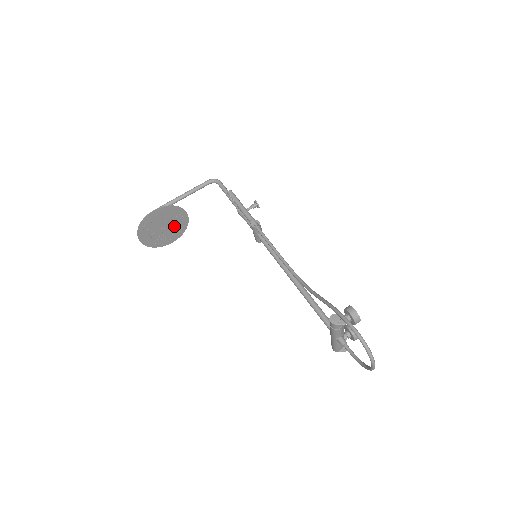
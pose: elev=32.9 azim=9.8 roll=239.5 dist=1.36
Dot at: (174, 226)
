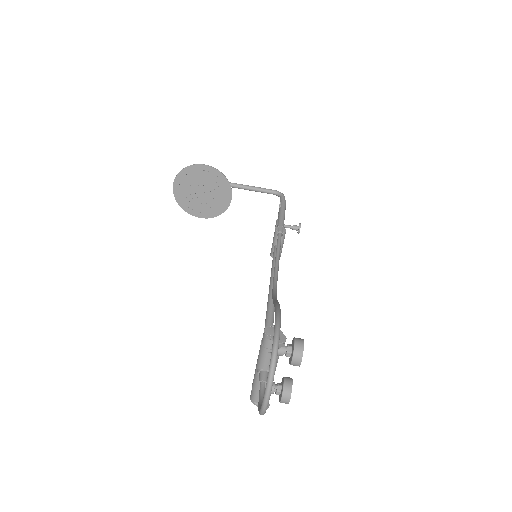
Dot at: (212, 200)
